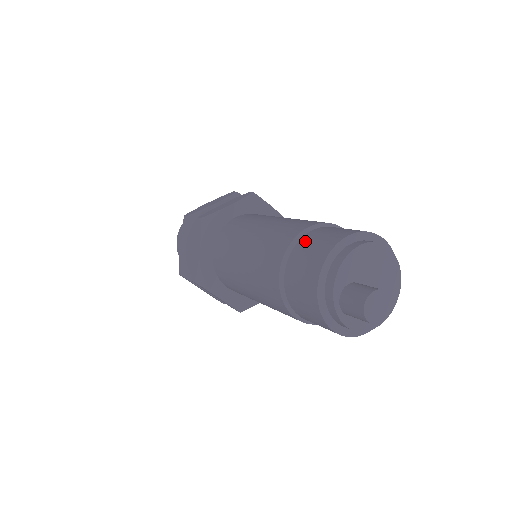
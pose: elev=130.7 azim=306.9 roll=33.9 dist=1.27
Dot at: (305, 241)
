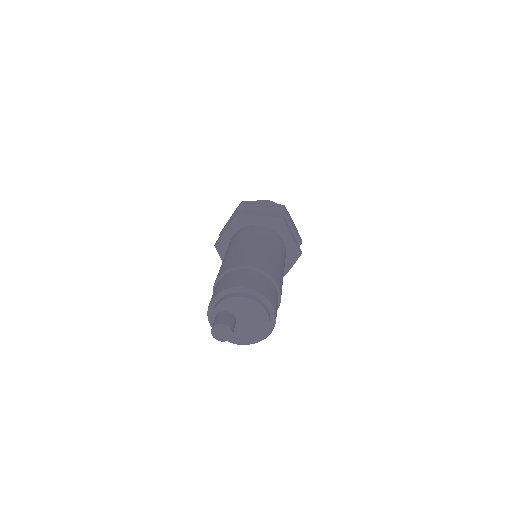
Dot at: (237, 272)
